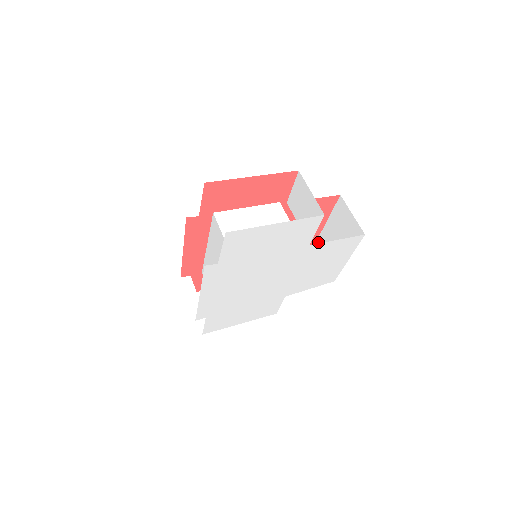
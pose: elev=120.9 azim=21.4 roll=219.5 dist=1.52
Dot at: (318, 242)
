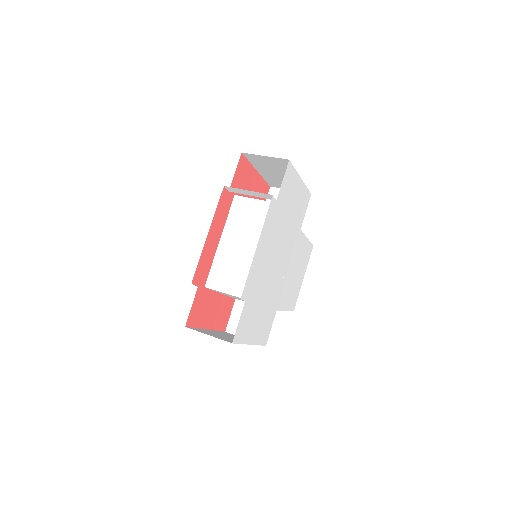
Dot at: occluded
